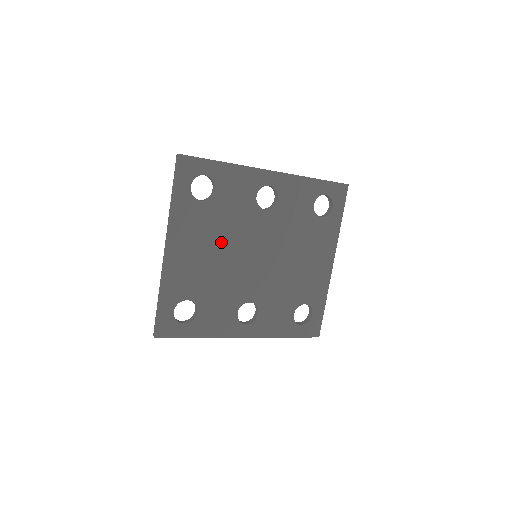
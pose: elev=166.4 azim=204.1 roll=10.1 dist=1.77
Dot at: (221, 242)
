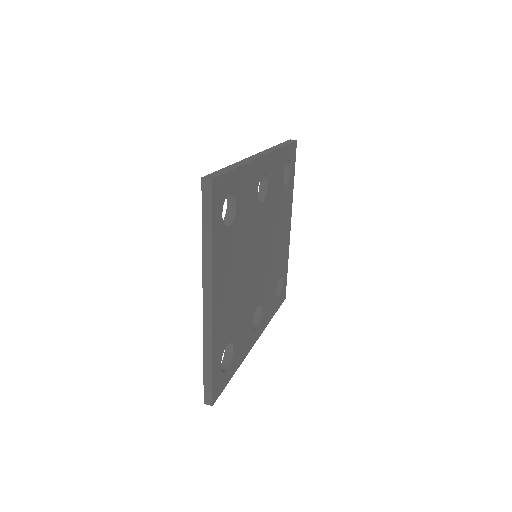
Dot at: (242, 262)
